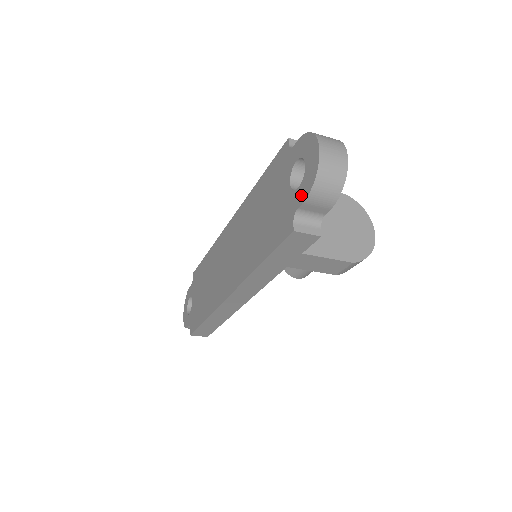
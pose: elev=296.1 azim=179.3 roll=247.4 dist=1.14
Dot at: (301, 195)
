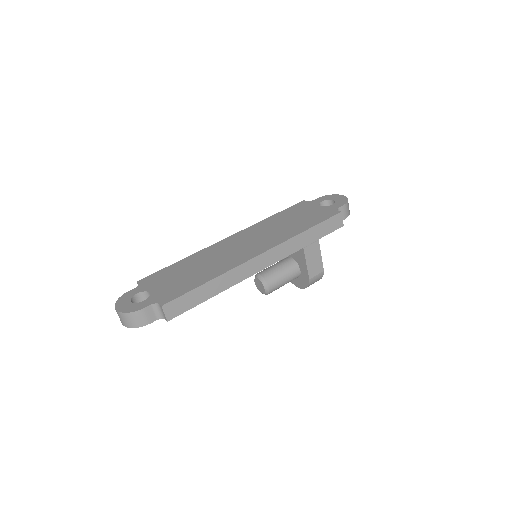
Dot at: (339, 204)
